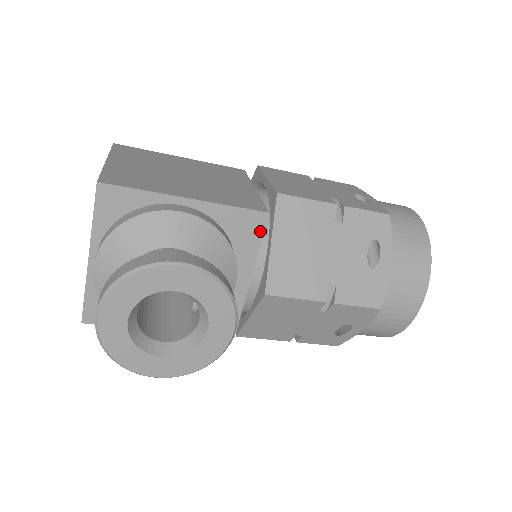
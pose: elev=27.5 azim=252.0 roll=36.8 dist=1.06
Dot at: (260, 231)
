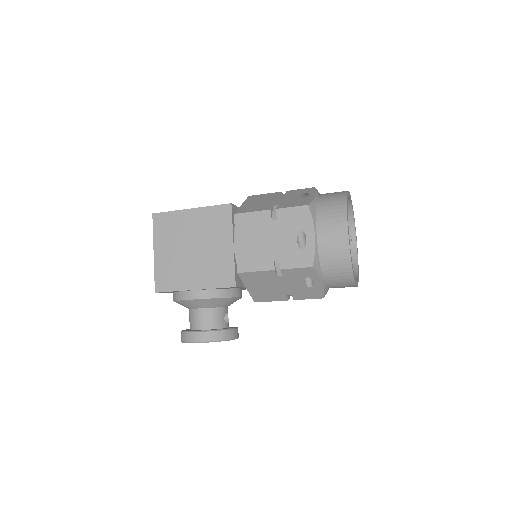
Dot at: (237, 287)
